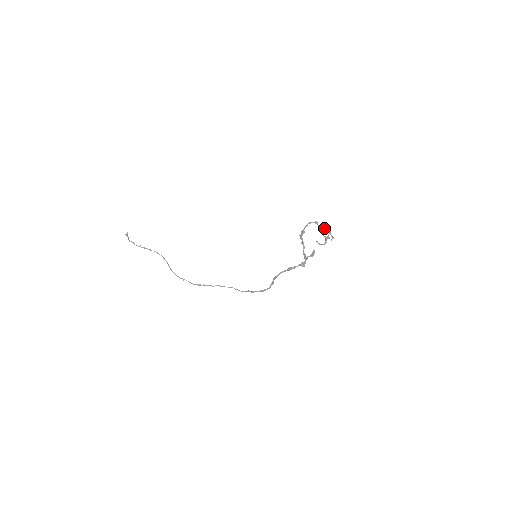
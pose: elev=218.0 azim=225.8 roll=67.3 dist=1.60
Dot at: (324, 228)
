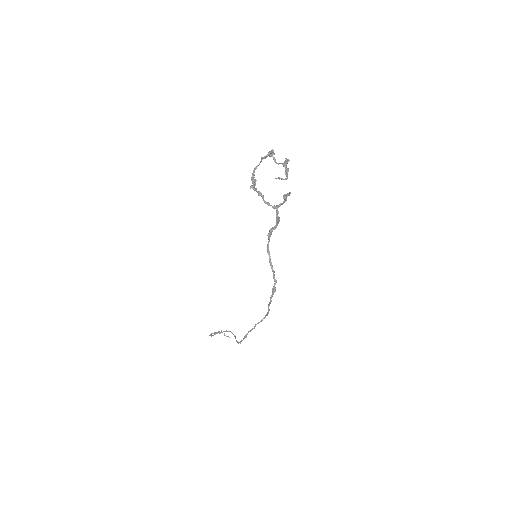
Dot at: (269, 155)
